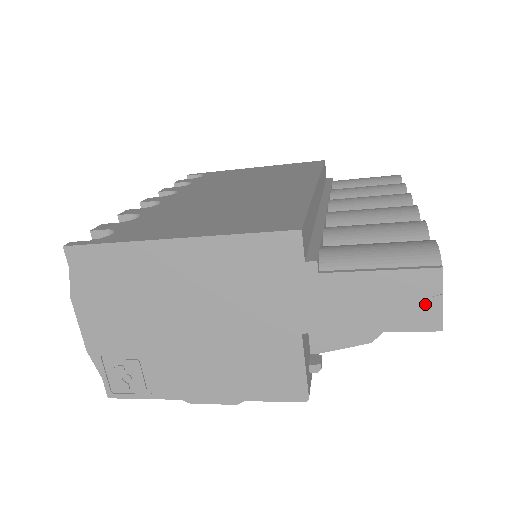
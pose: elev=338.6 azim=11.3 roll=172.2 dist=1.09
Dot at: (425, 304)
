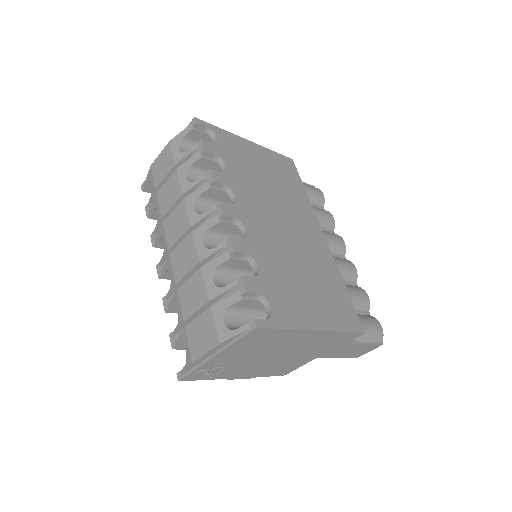
Dot at: (365, 352)
